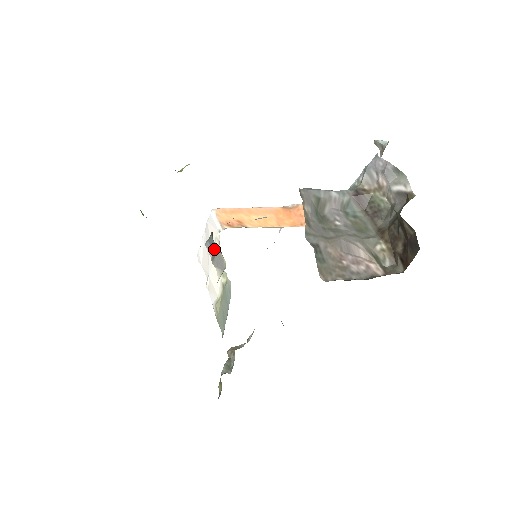
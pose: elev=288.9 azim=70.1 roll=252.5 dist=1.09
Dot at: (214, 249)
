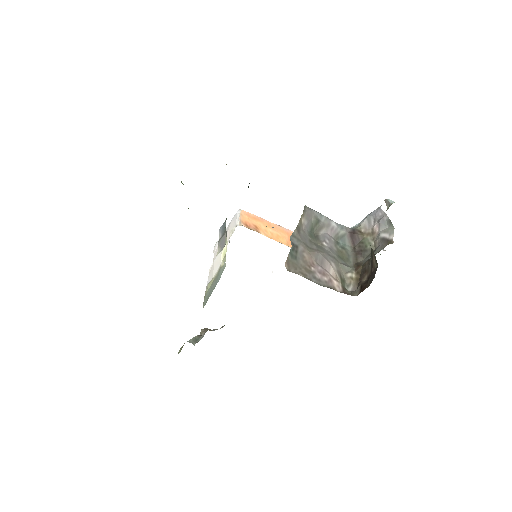
Dot at: (224, 232)
